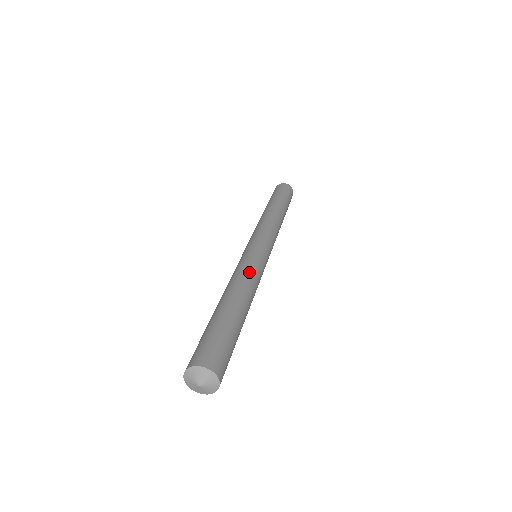
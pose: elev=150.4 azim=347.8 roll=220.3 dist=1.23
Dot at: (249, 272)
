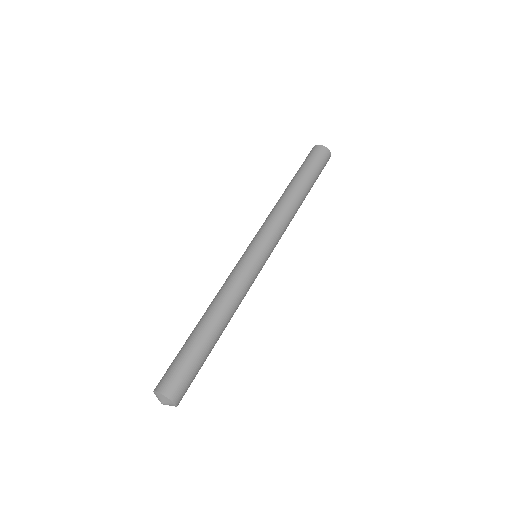
Dot at: (241, 293)
